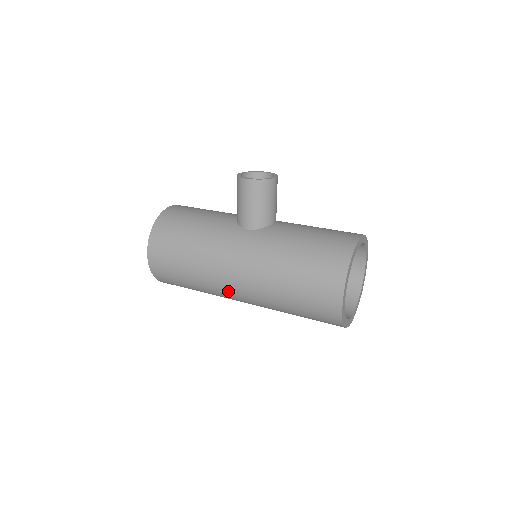
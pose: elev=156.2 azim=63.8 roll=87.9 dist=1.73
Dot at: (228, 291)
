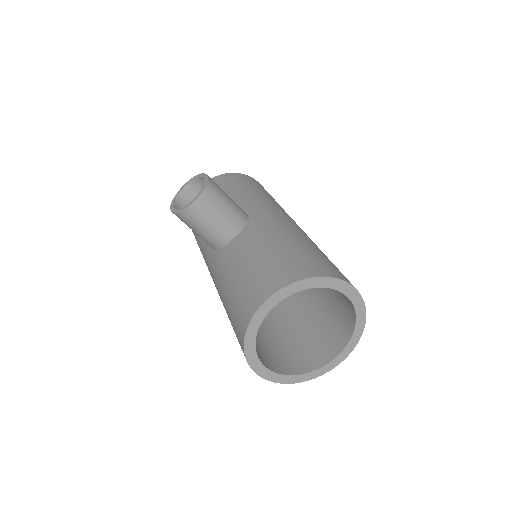
Dot at: occluded
